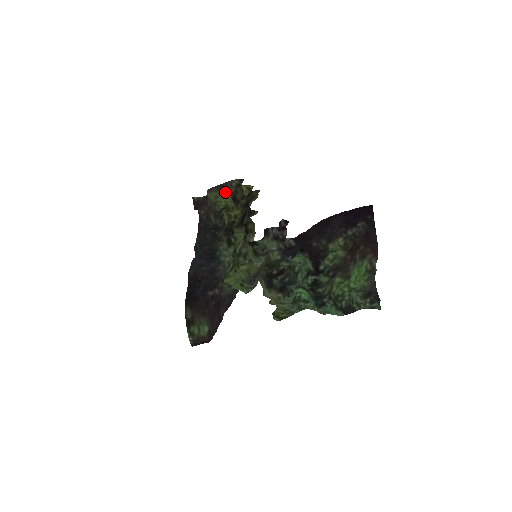
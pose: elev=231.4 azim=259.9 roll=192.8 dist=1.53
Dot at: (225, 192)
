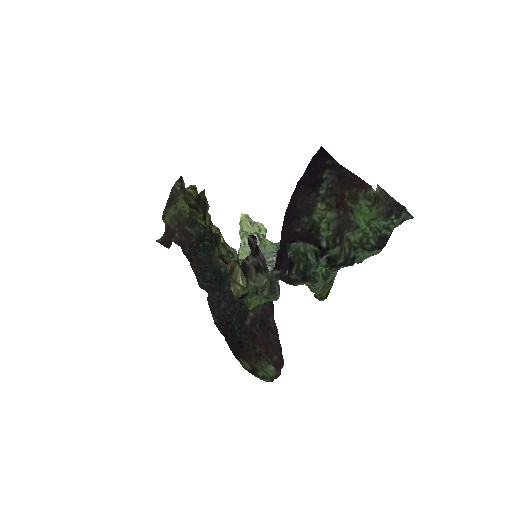
Dot at: (178, 201)
